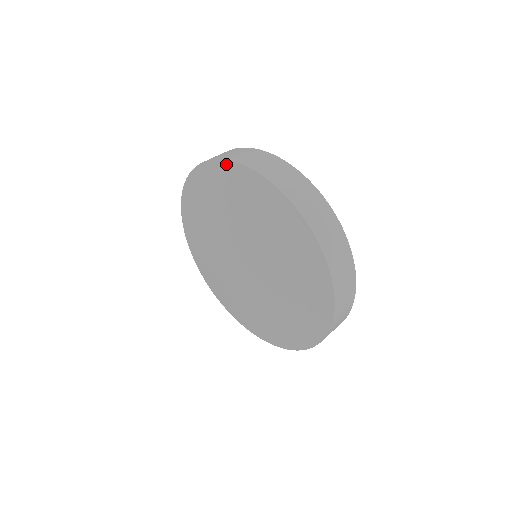
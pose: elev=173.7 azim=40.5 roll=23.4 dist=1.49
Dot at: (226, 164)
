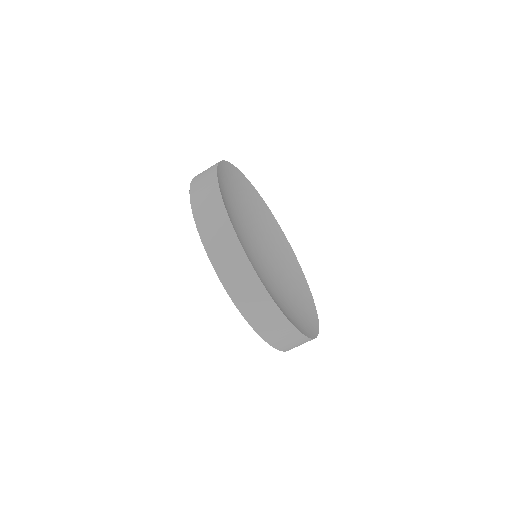
Dot at: occluded
